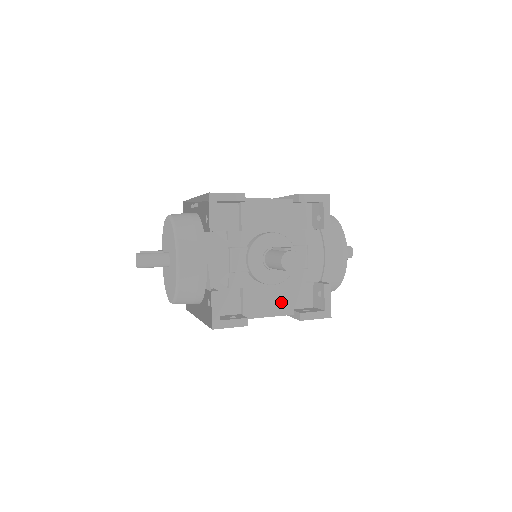
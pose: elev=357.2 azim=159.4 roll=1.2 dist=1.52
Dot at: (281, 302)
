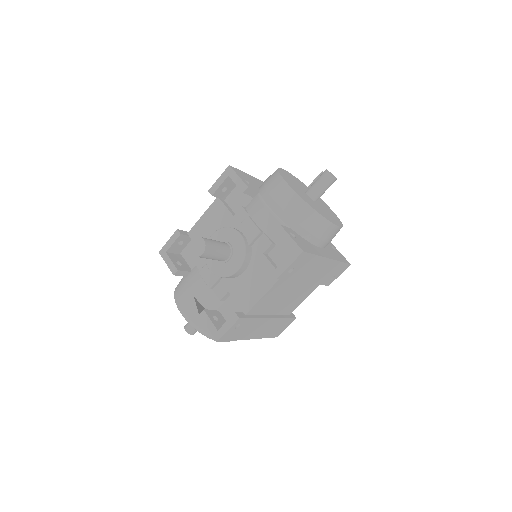
Dot at: (264, 277)
